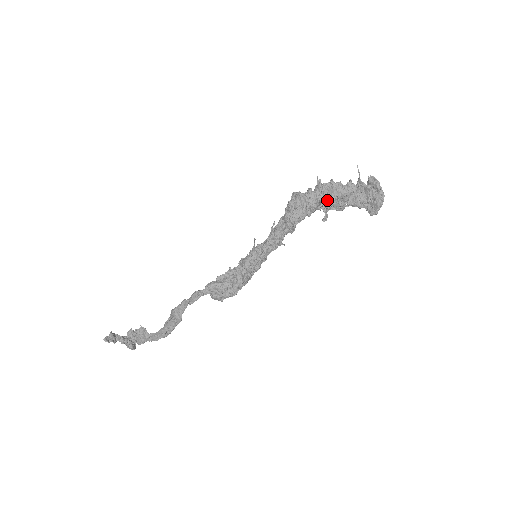
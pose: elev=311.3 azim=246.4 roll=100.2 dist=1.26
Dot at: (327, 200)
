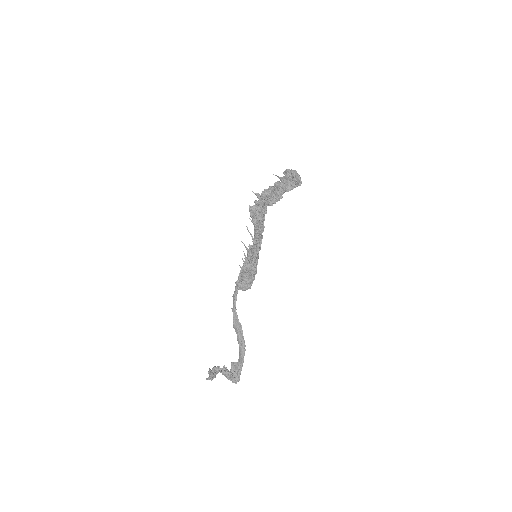
Dot at: occluded
